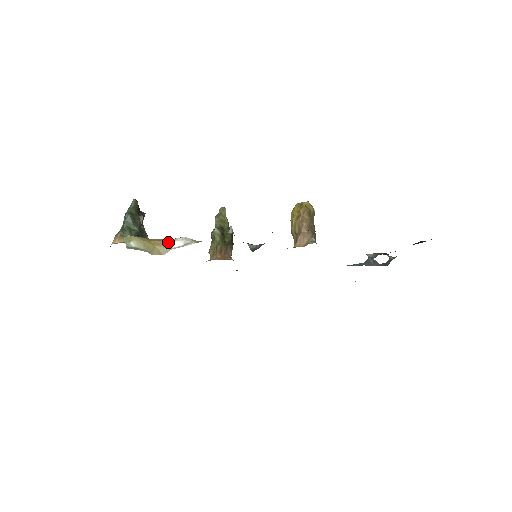
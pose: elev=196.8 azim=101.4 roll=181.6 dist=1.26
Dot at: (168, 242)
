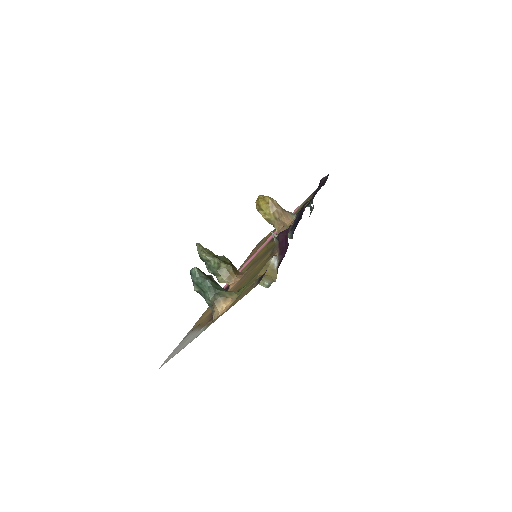
Dot at: (271, 267)
